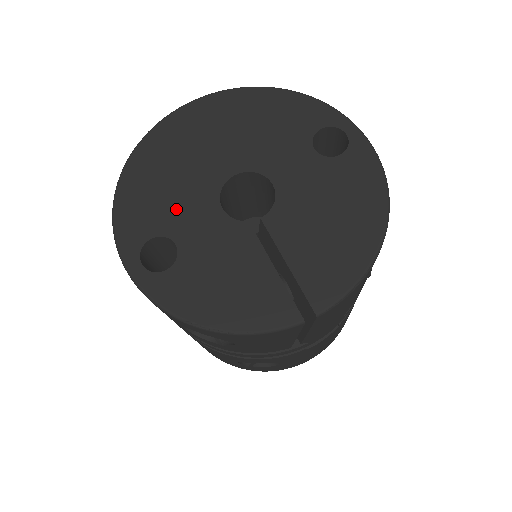
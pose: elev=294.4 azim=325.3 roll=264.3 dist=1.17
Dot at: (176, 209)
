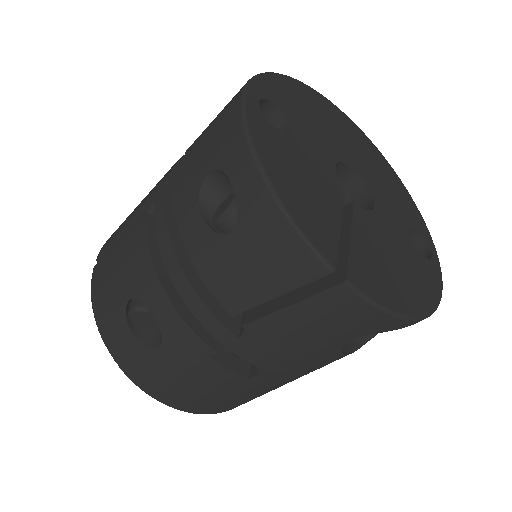
Dot at: (308, 126)
